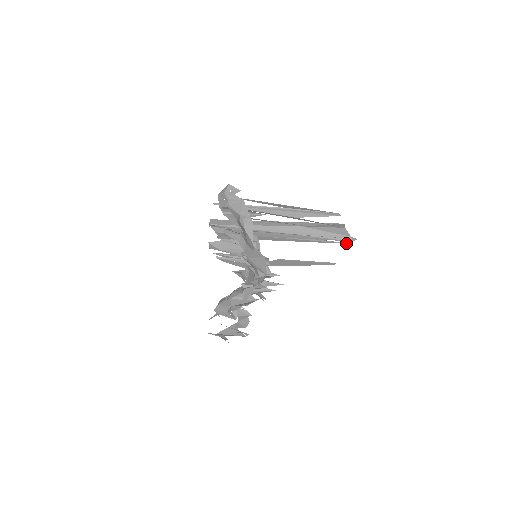
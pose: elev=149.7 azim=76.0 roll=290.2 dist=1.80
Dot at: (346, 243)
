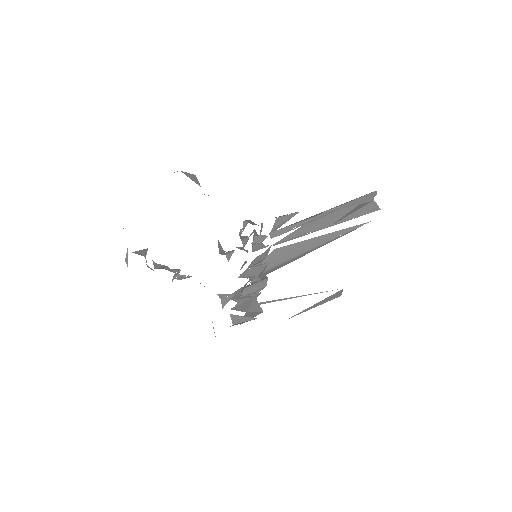
Dot at: occluded
